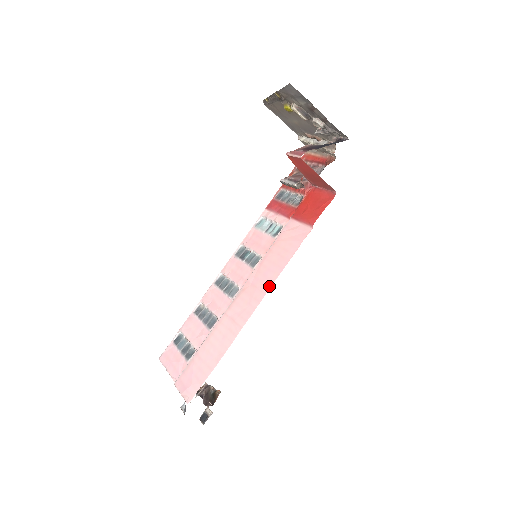
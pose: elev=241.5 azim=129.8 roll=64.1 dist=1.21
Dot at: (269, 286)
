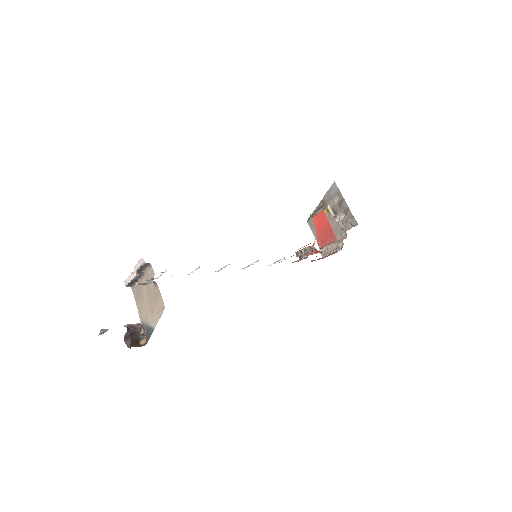
Dot at: occluded
